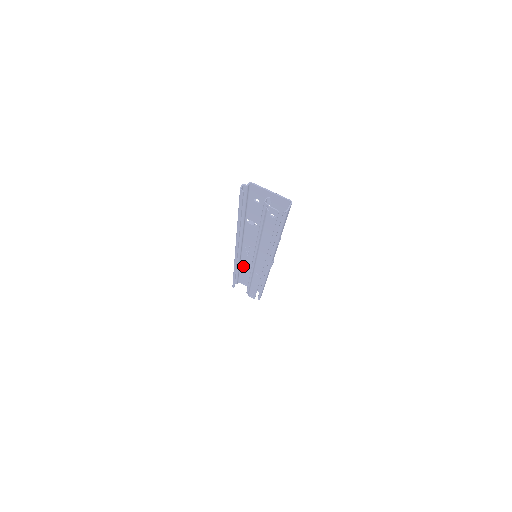
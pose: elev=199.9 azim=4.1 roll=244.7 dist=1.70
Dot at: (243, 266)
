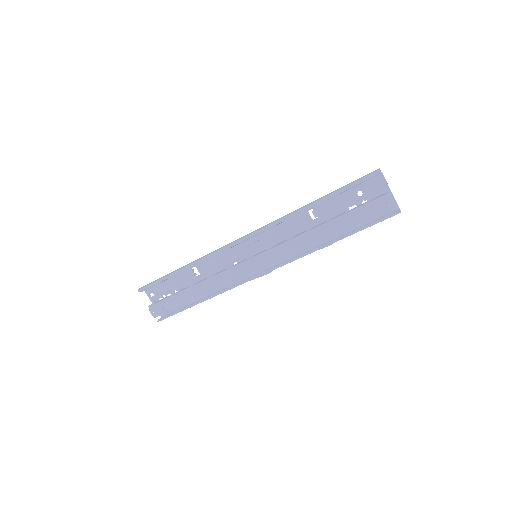
Dot at: (199, 267)
